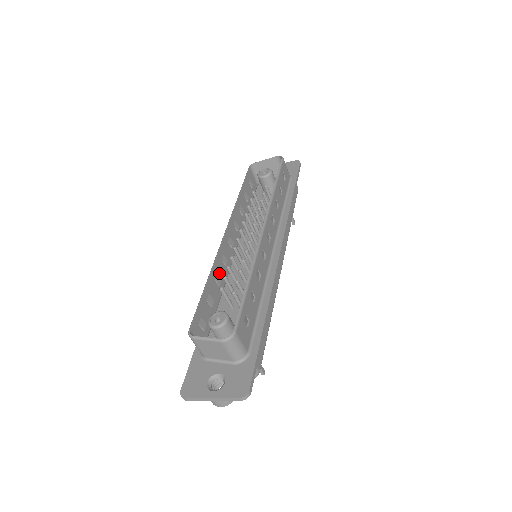
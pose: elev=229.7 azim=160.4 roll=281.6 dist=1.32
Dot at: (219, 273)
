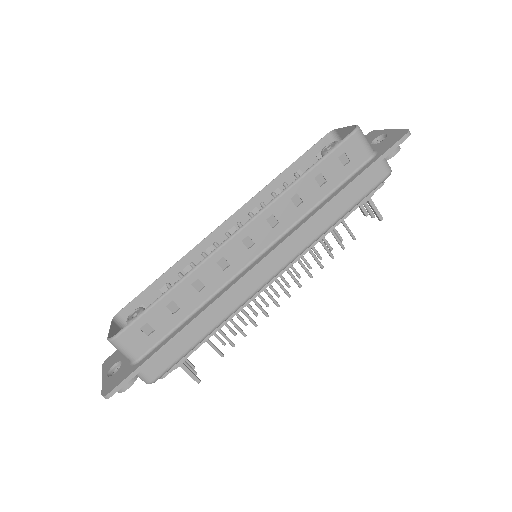
Dot at: (196, 264)
